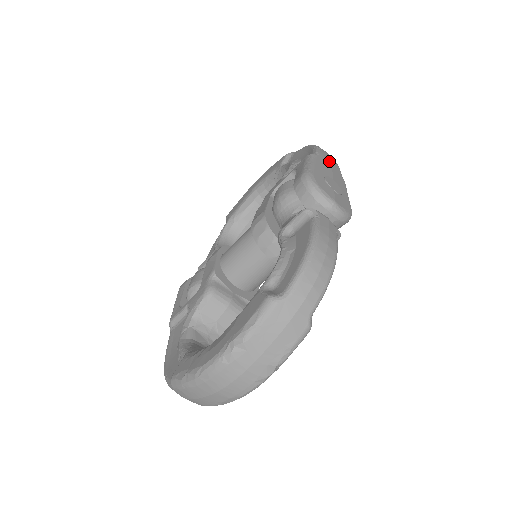
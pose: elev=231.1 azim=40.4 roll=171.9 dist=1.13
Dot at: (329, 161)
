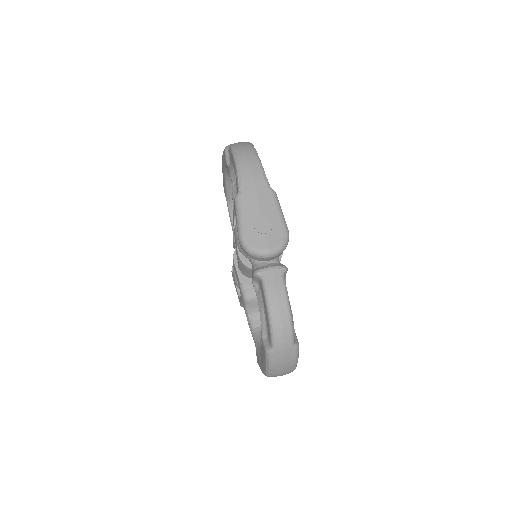
Dot at: (251, 186)
